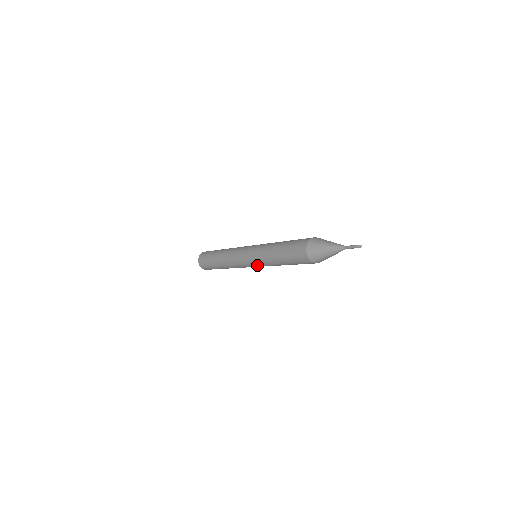
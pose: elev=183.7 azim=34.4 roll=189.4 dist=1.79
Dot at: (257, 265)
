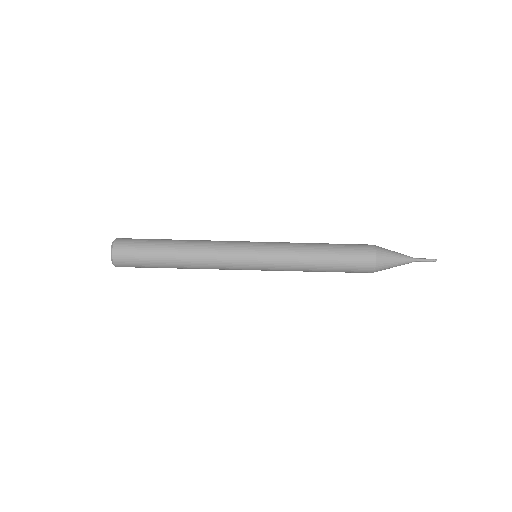
Dot at: (268, 267)
